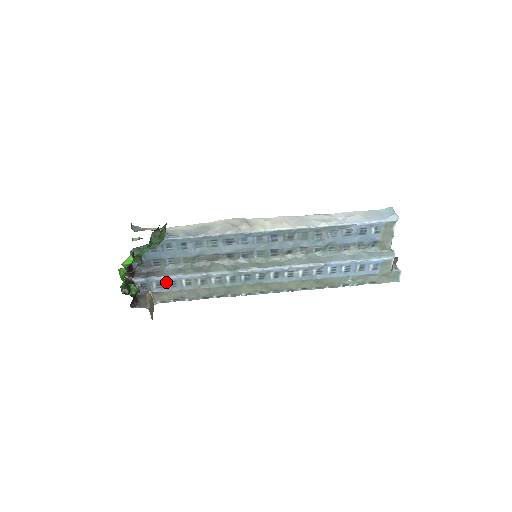
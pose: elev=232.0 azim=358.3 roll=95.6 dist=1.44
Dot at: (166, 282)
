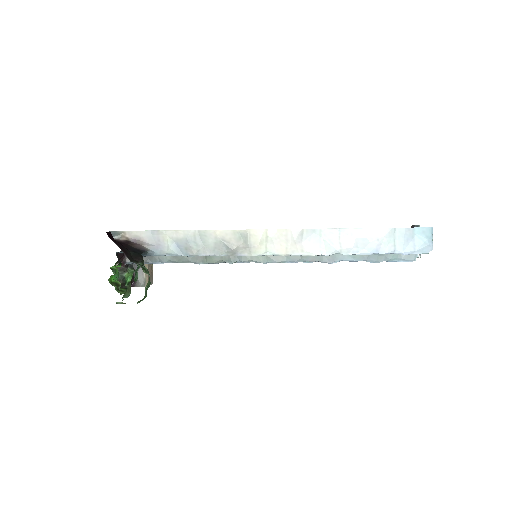
Dot at: occluded
